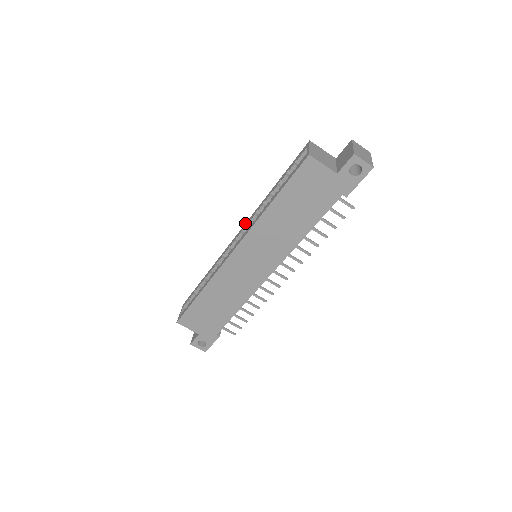
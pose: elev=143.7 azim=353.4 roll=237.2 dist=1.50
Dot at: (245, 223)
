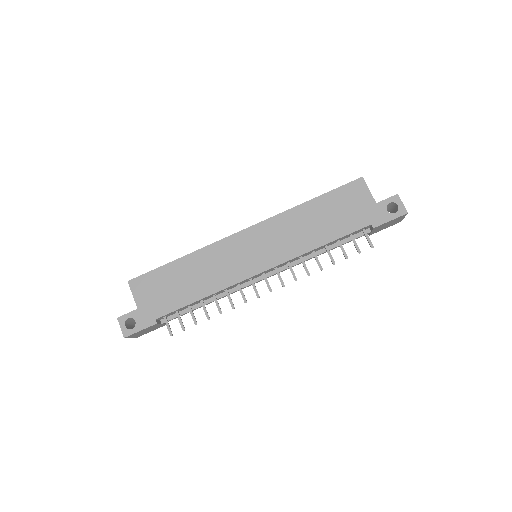
Dot at: occluded
